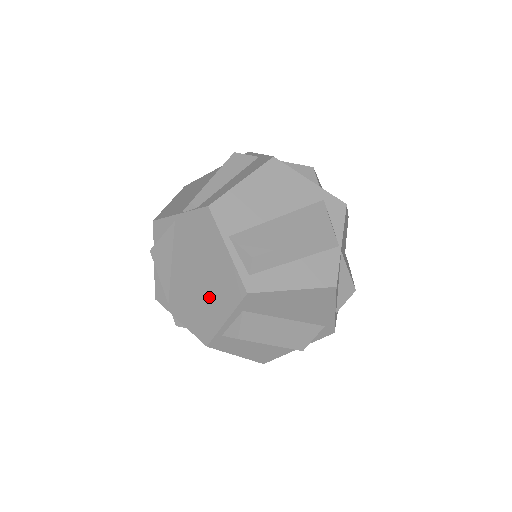
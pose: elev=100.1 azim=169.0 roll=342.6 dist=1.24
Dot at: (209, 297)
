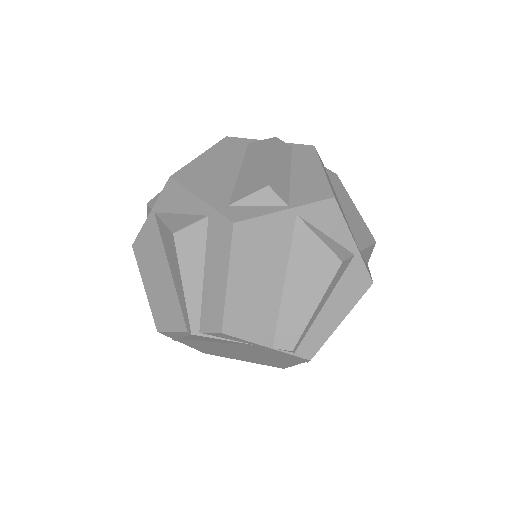
Dot at: (241, 357)
